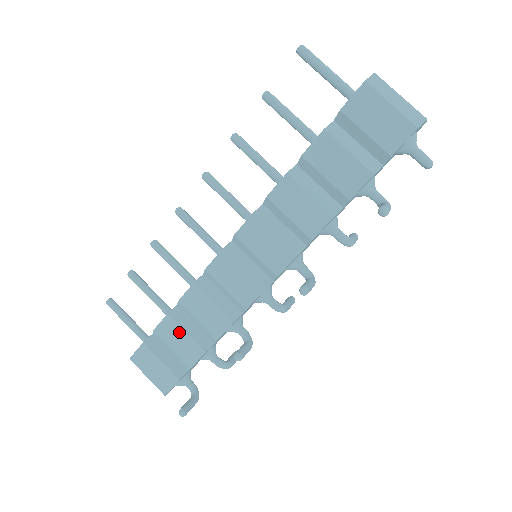
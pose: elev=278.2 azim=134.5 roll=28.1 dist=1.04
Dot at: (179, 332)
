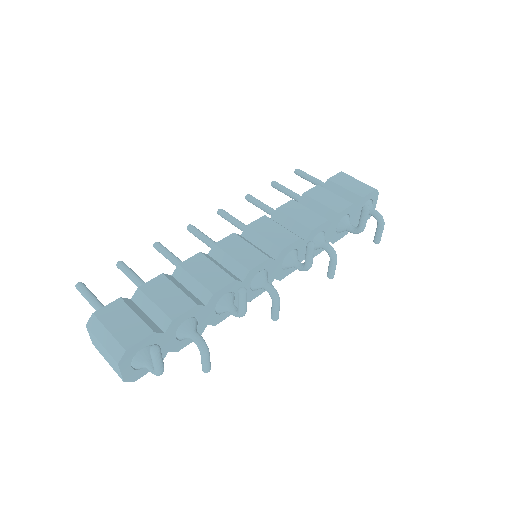
Dot at: (171, 288)
